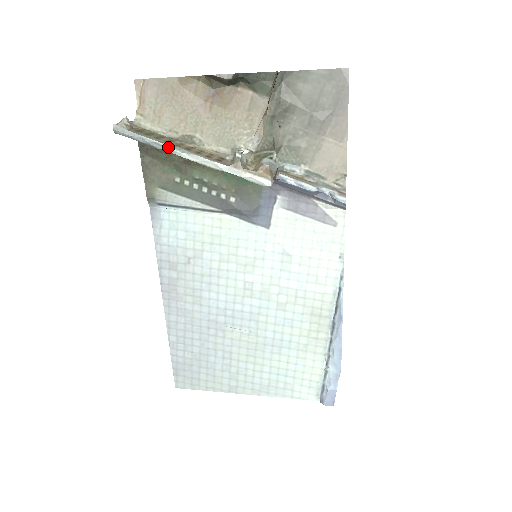
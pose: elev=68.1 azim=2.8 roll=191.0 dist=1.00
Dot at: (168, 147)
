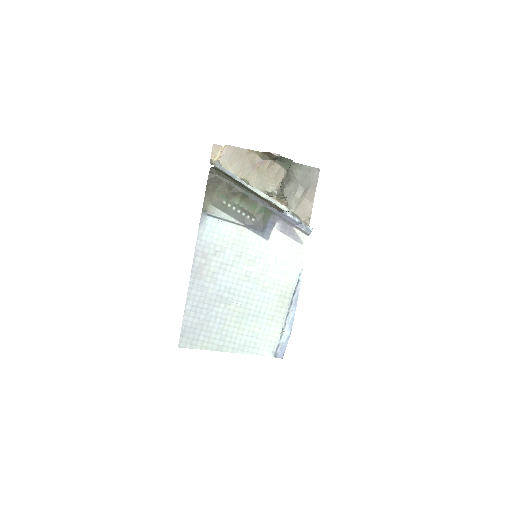
Dot at: (242, 180)
